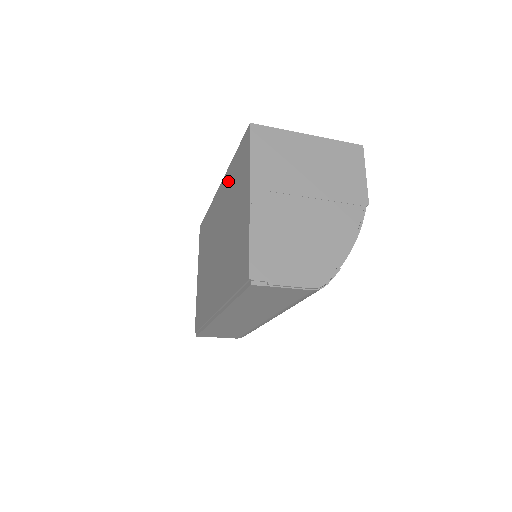
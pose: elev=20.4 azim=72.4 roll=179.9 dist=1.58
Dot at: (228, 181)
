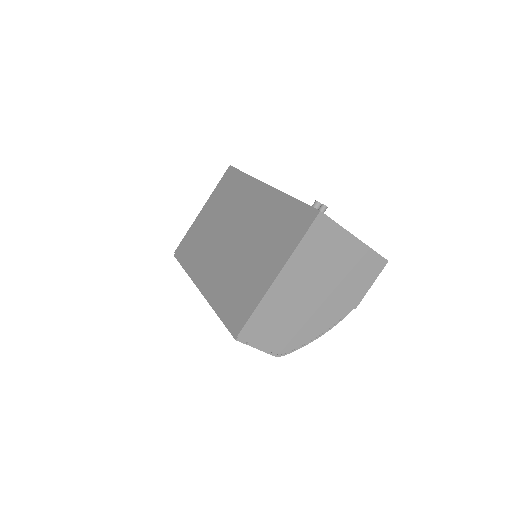
Dot at: (274, 205)
